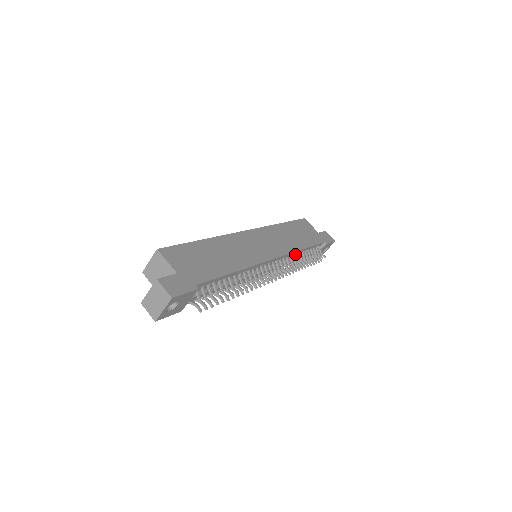
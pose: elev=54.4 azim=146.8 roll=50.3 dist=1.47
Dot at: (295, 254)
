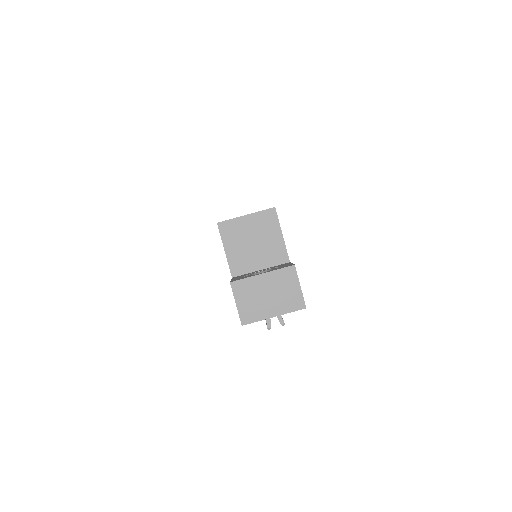
Dot at: occluded
